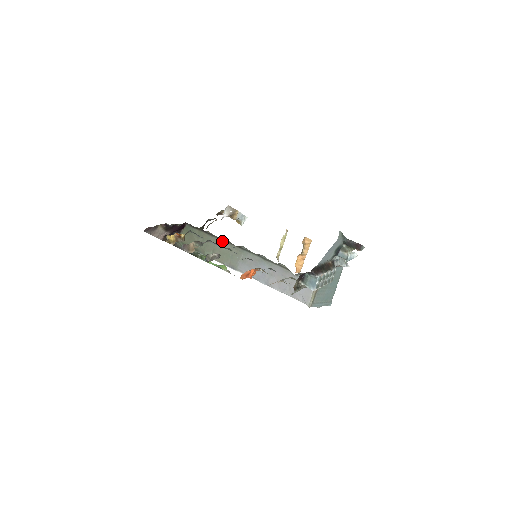
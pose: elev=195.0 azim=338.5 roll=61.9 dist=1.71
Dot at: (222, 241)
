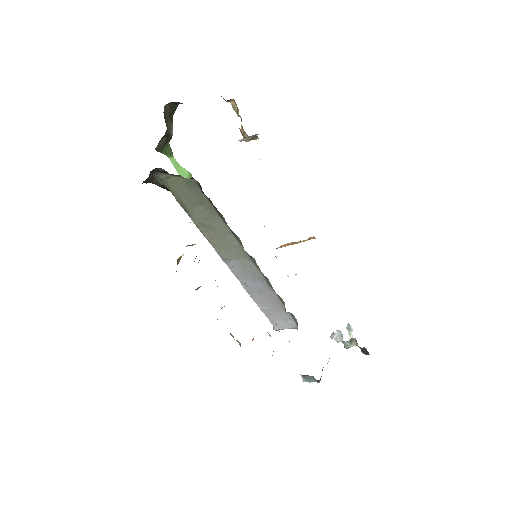
Dot at: (231, 233)
